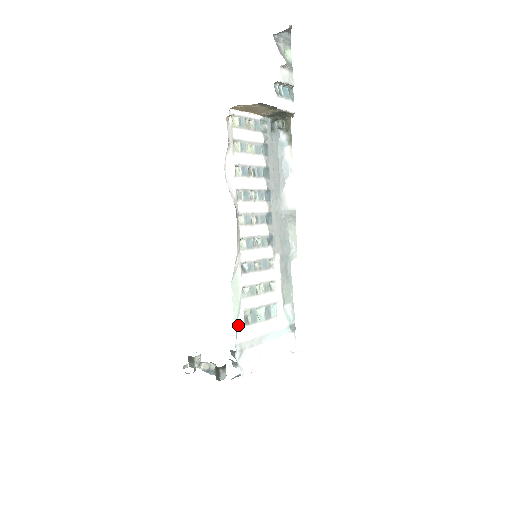
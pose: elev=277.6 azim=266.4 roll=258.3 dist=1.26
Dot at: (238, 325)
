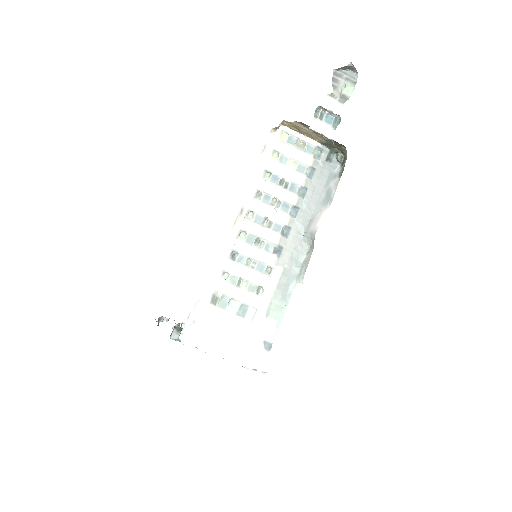
Dot at: (202, 298)
